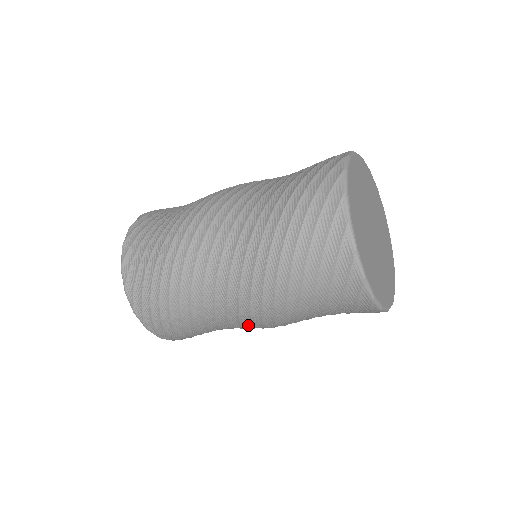
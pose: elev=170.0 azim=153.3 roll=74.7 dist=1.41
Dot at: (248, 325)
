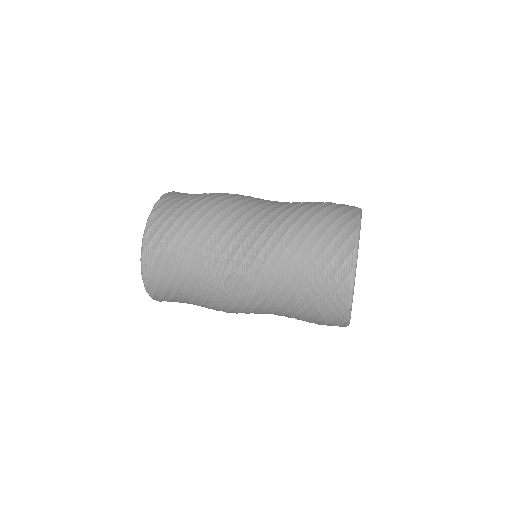
Dot at: (235, 268)
